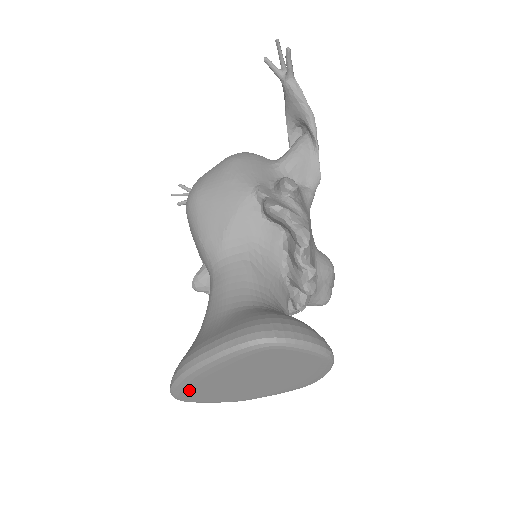
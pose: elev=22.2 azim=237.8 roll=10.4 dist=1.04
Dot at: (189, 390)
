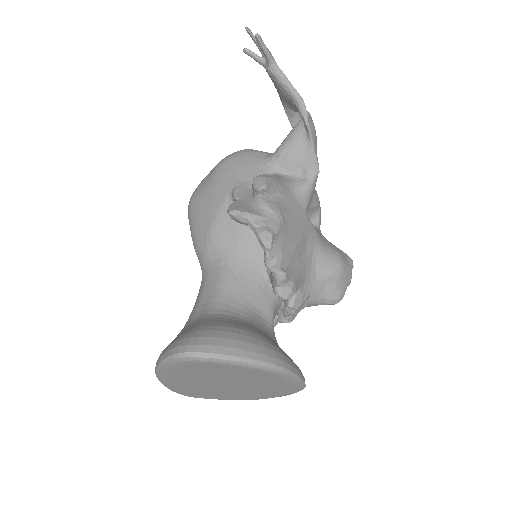
Dot at: (179, 389)
